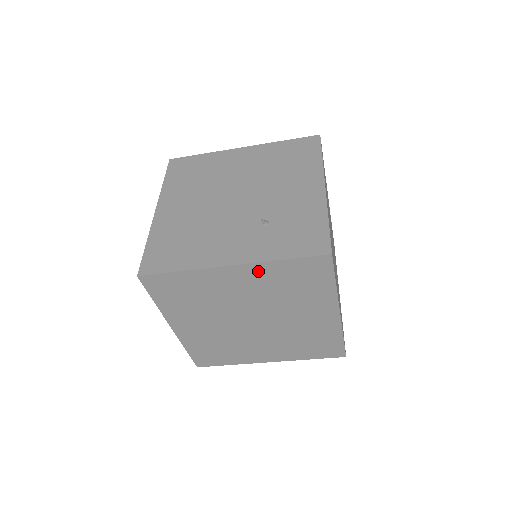
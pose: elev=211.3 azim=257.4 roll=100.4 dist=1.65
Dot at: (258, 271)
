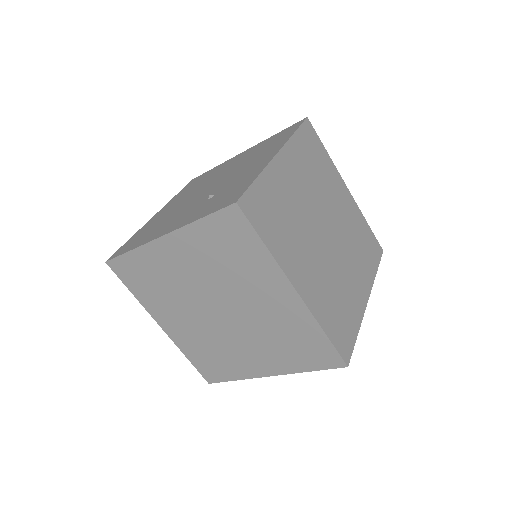
Dot at: (187, 239)
